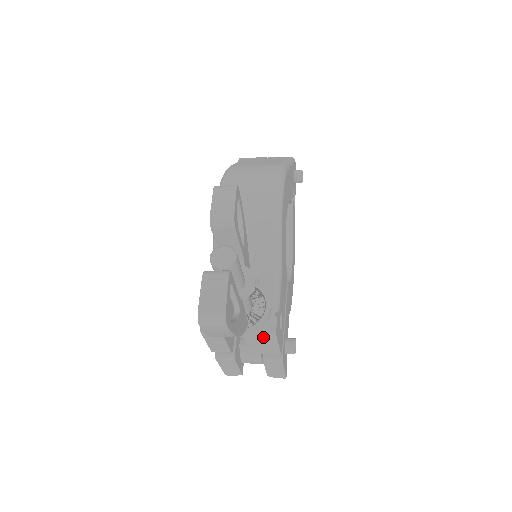
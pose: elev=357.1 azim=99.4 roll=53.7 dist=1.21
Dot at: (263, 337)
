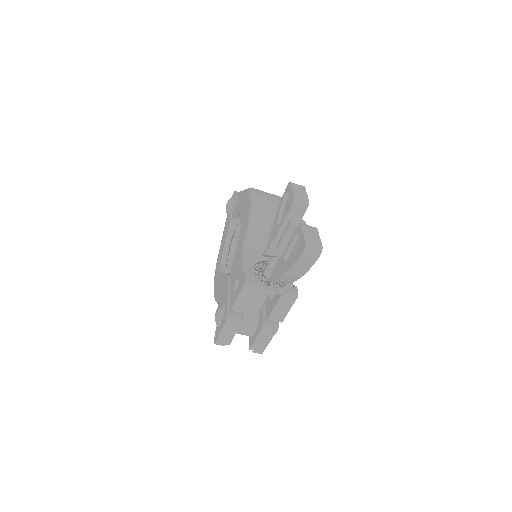
Dot at: (286, 298)
